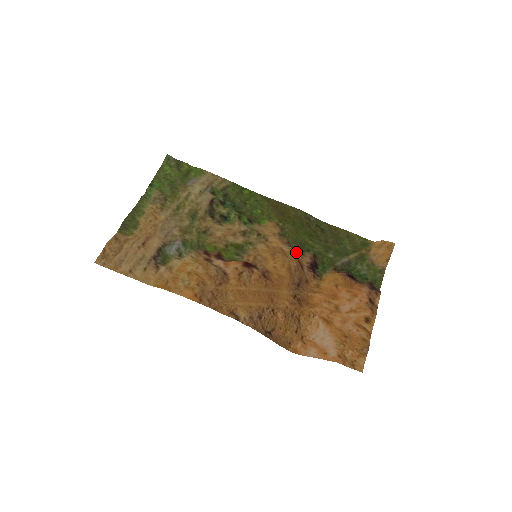
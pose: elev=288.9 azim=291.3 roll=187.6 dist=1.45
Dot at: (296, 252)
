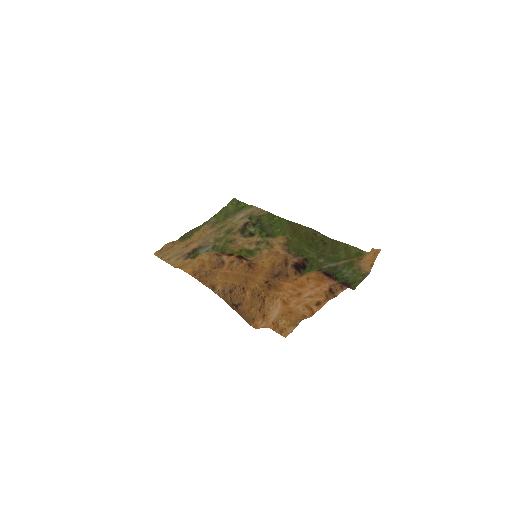
Dot at: (289, 255)
